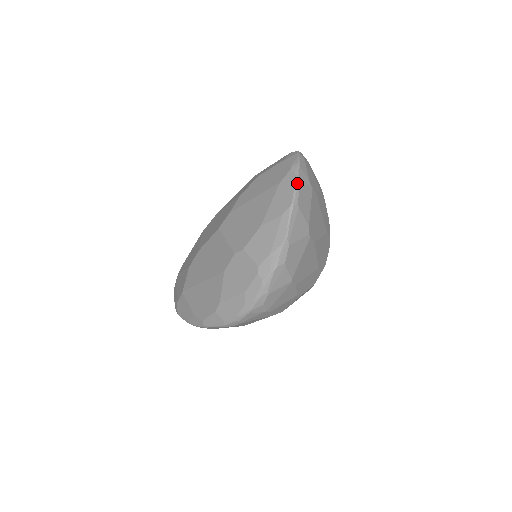
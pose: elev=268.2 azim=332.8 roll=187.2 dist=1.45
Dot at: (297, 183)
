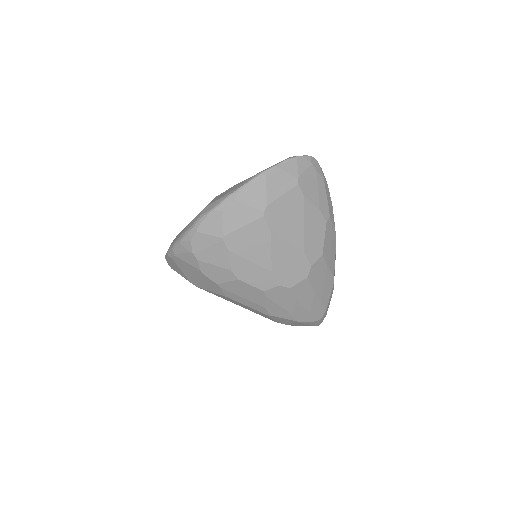
Dot at: (280, 163)
